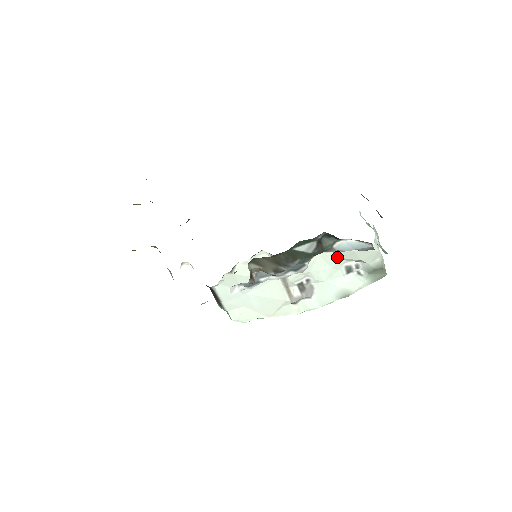
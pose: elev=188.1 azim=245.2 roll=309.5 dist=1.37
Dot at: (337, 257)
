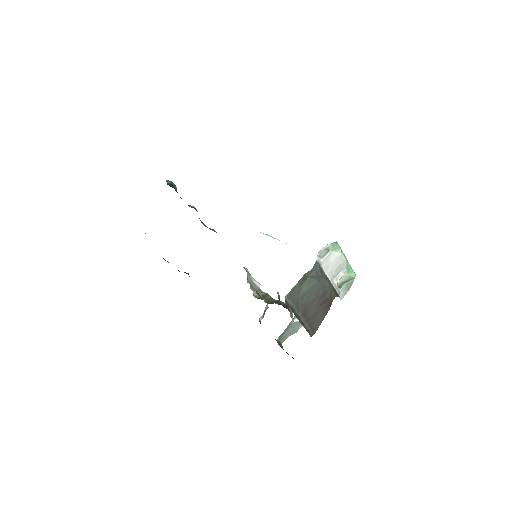
Dot at: occluded
